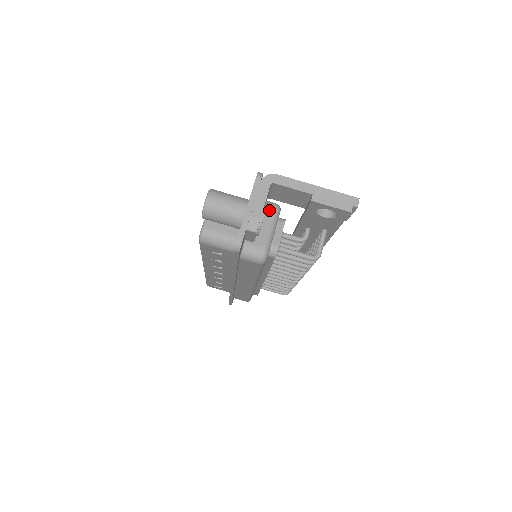
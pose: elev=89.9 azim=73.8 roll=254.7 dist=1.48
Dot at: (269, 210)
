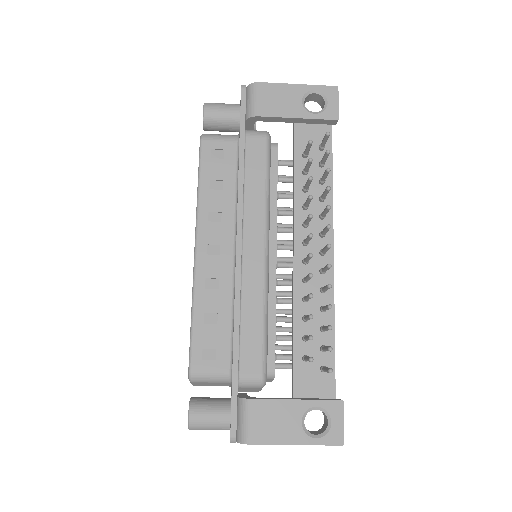
Dot at: (254, 388)
